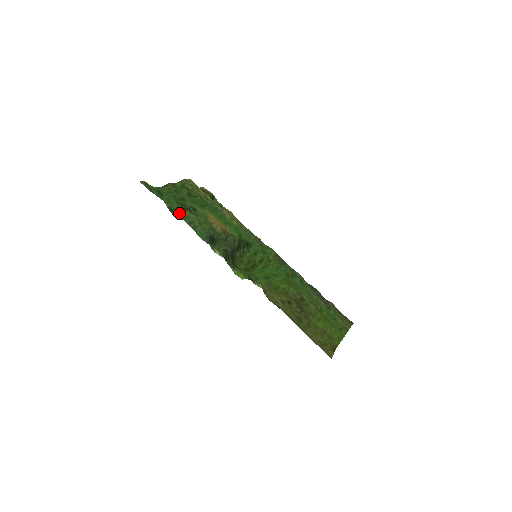
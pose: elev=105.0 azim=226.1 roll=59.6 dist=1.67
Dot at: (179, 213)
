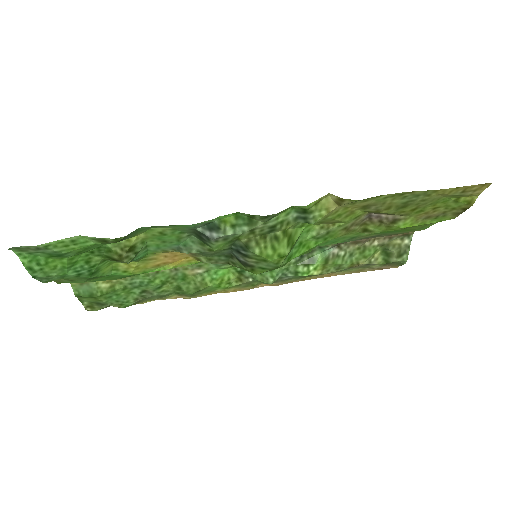
Dot at: occluded
